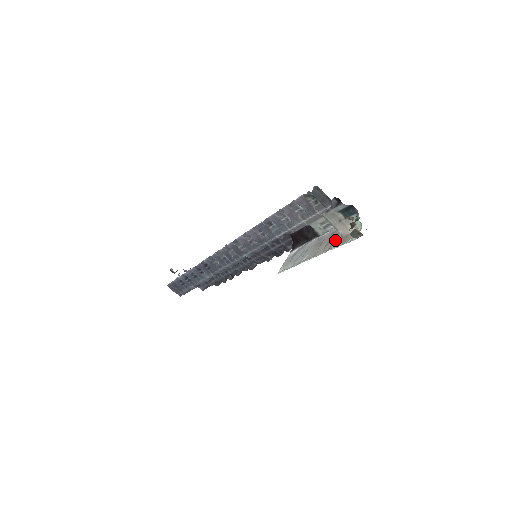
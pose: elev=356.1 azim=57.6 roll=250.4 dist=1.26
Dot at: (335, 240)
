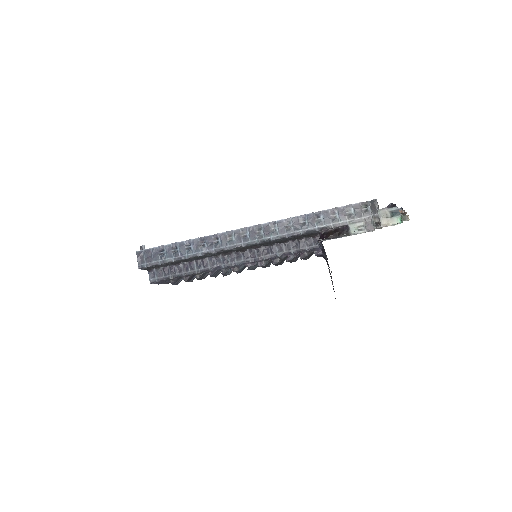
Dot at: occluded
